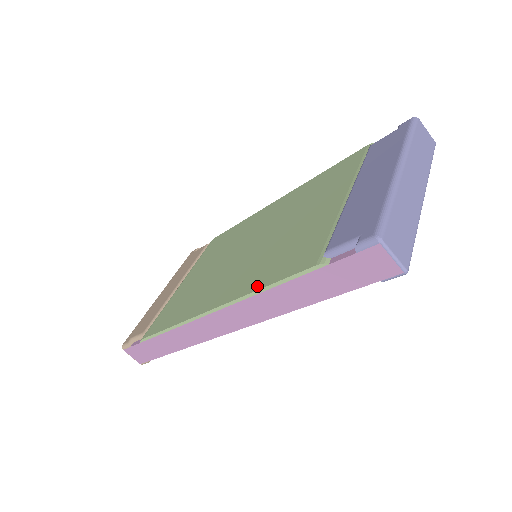
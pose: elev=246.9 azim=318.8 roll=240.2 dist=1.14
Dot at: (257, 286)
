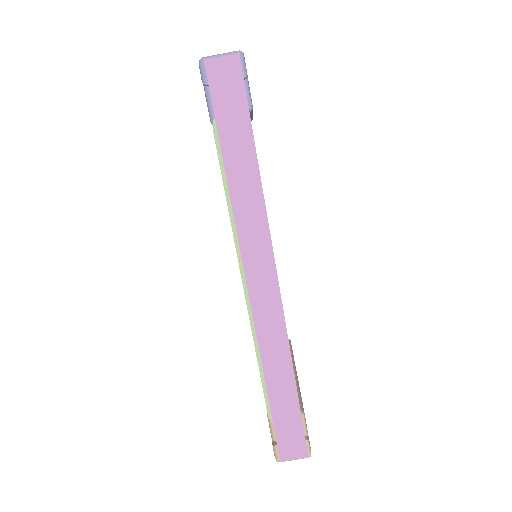
Dot at: occluded
